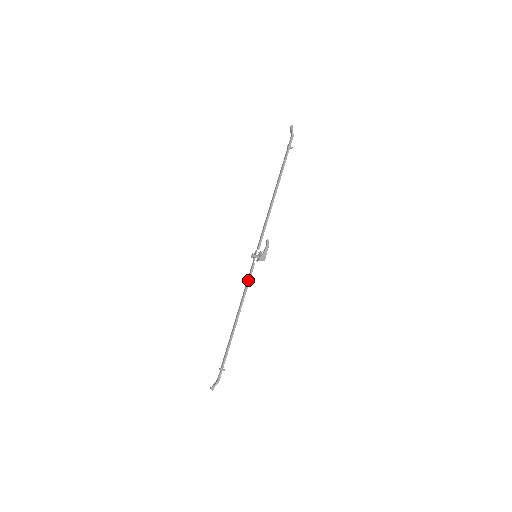
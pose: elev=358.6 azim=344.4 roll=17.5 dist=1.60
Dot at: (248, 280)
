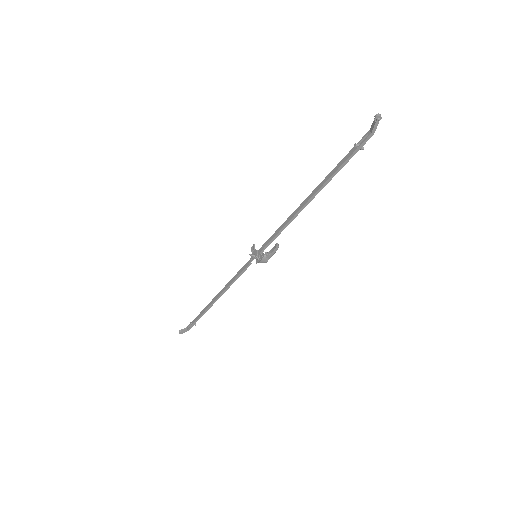
Dot at: (239, 275)
